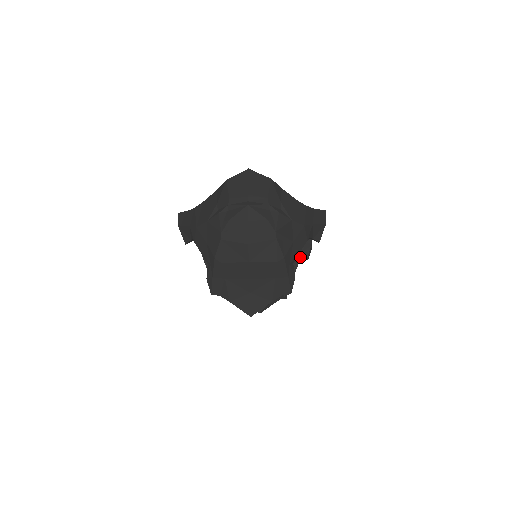
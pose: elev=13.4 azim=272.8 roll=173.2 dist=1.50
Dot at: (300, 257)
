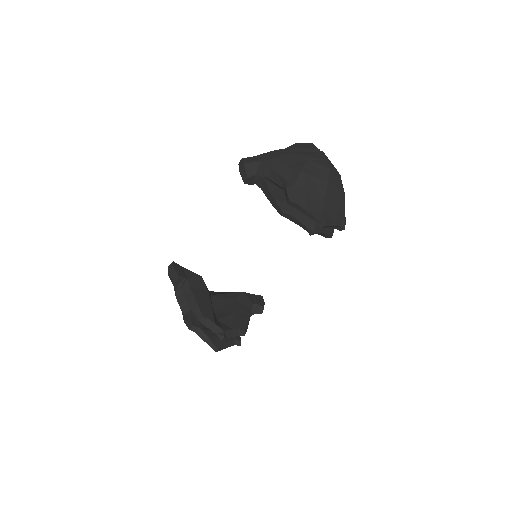
Dot at: occluded
